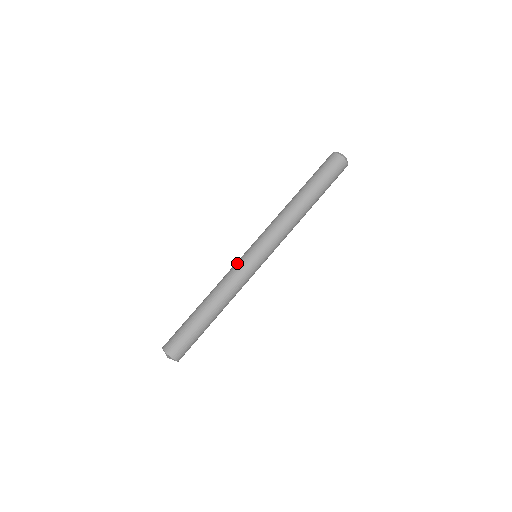
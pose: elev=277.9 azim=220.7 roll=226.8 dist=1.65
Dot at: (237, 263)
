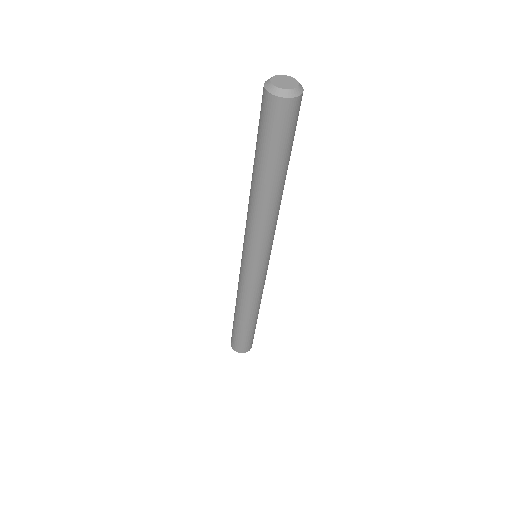
Dot at: occluded
